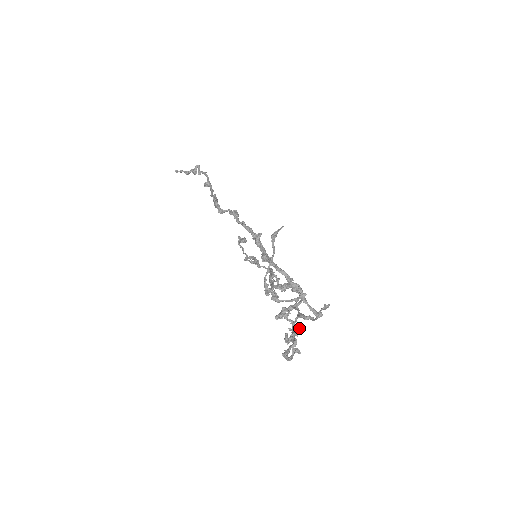
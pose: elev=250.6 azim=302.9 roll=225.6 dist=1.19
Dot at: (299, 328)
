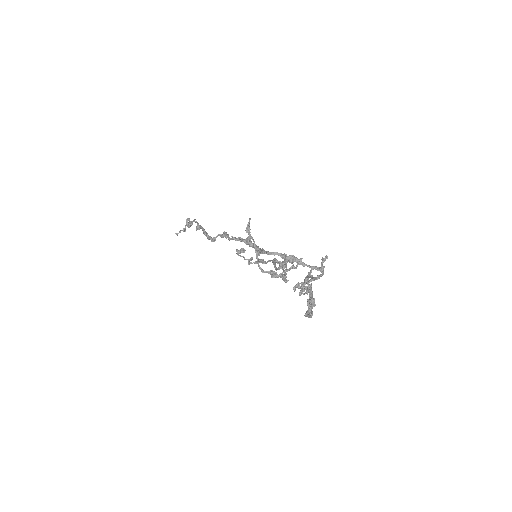
Dot at: (311, 288)
